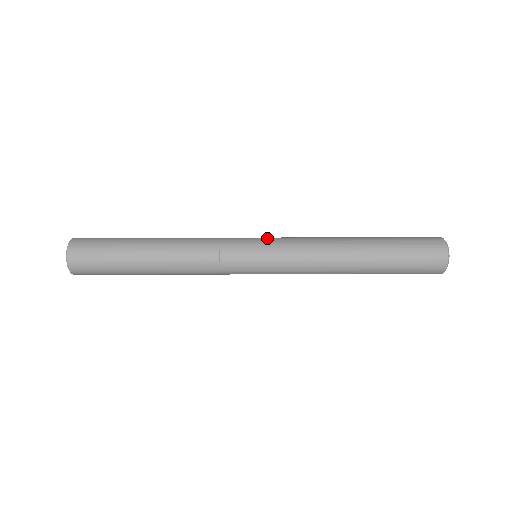
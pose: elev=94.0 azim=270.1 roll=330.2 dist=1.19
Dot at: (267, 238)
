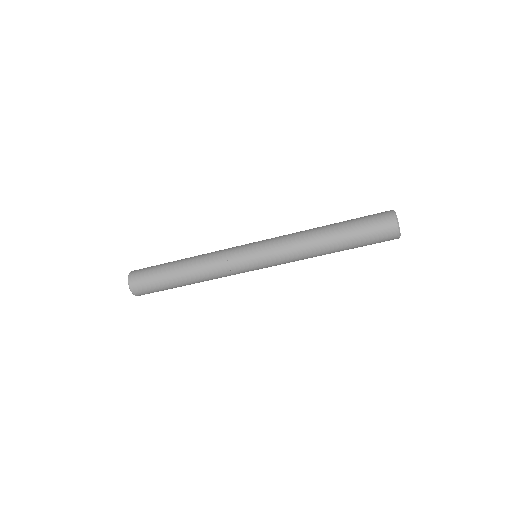
Dot at: (260, 242)
